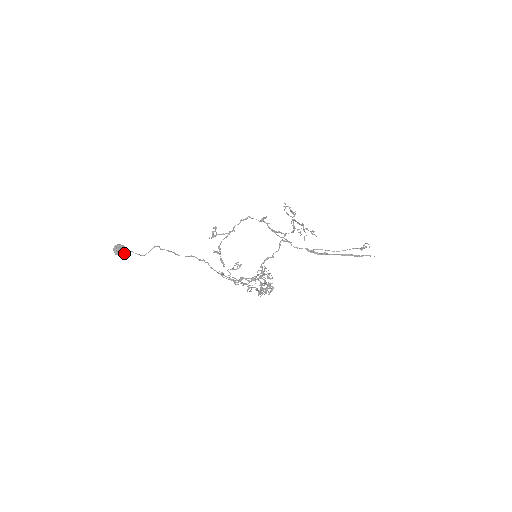
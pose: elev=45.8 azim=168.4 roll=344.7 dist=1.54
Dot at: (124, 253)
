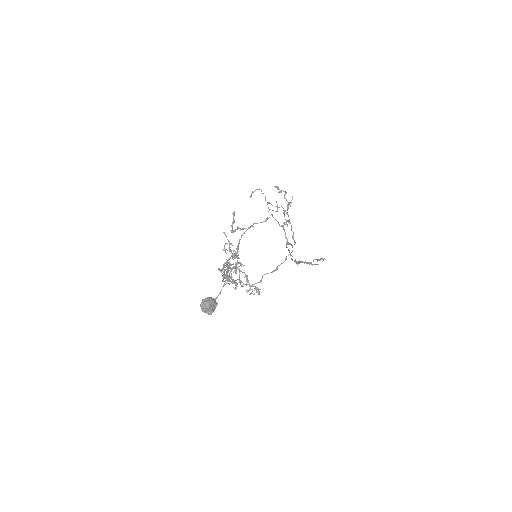
Dot at: occluded
